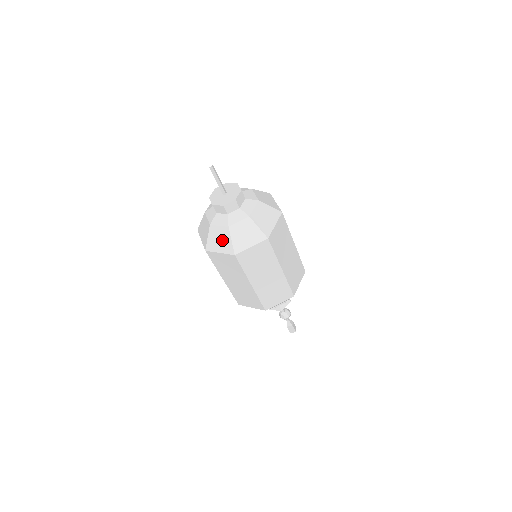
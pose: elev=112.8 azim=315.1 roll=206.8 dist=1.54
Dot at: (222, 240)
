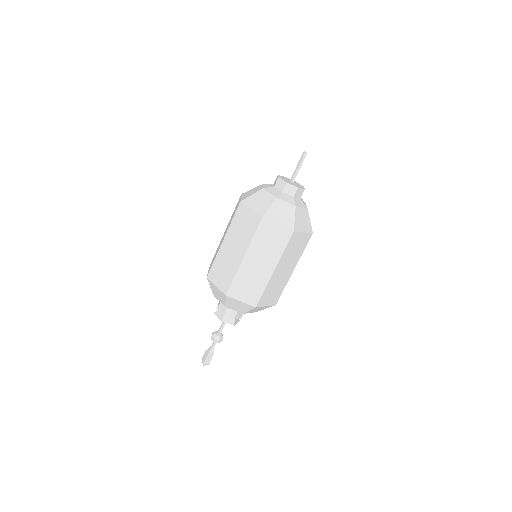
Dot at: (285, 214)
